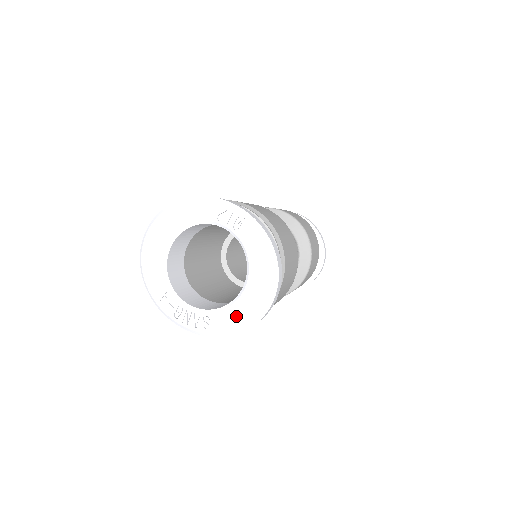
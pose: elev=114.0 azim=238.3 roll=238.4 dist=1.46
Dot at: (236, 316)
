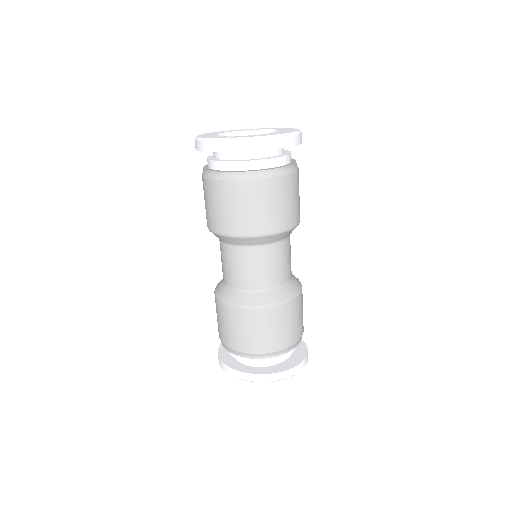
Dot at: (276, 133)
